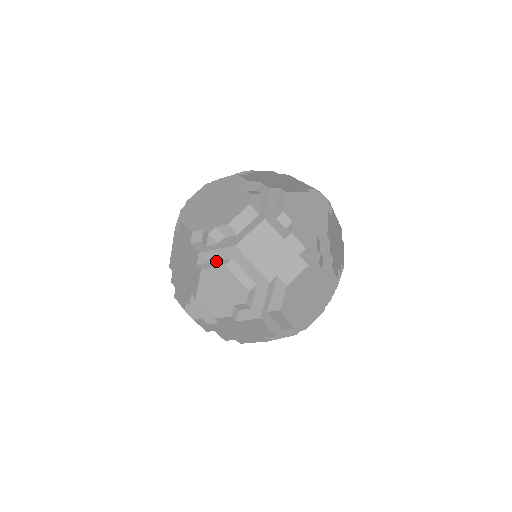
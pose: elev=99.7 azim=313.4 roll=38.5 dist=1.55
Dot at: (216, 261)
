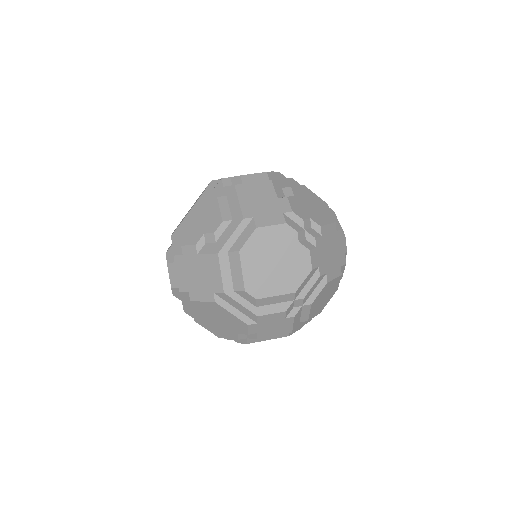
Dot at: (213, 197)
